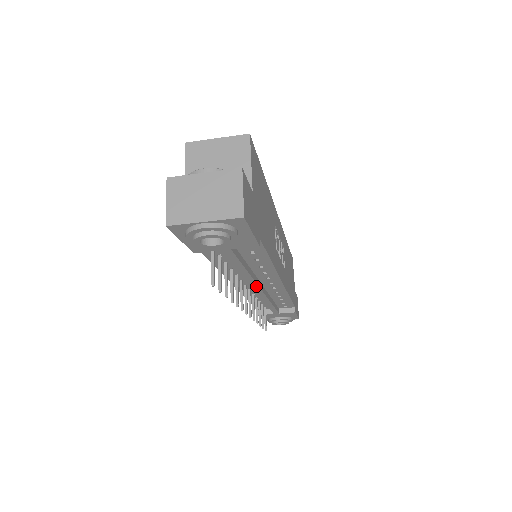
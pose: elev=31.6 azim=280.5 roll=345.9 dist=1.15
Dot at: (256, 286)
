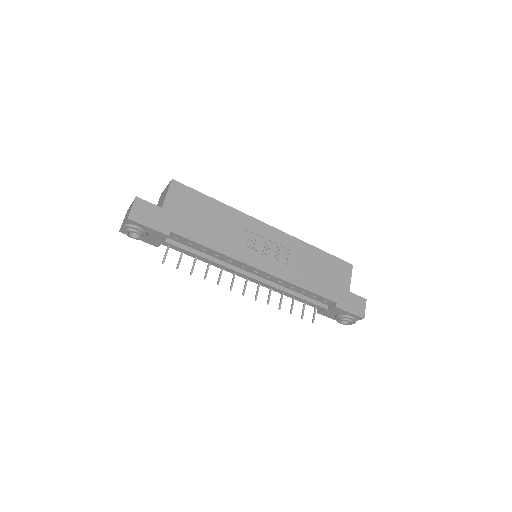
Dot at: (239, 273)
